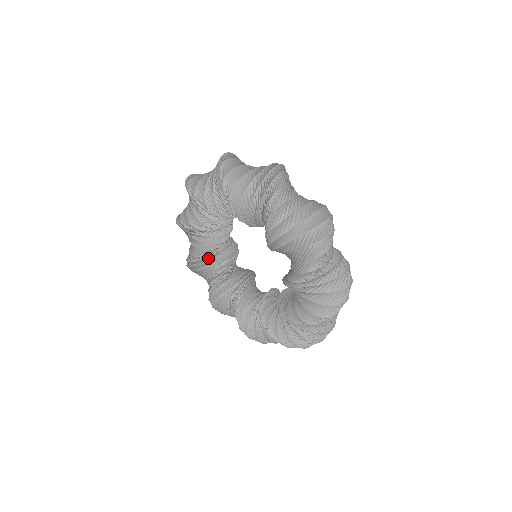
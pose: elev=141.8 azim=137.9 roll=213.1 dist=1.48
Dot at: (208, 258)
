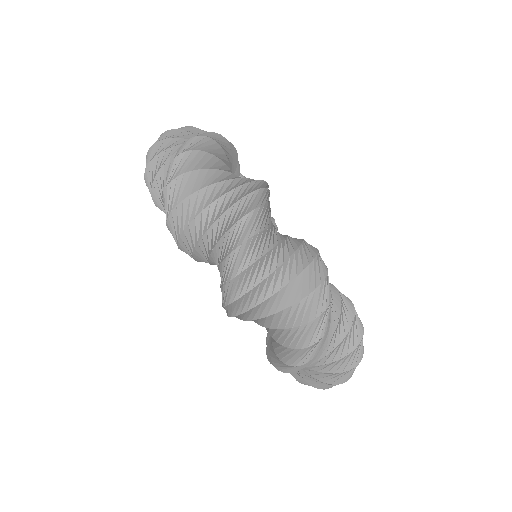
Dot at: occluded
